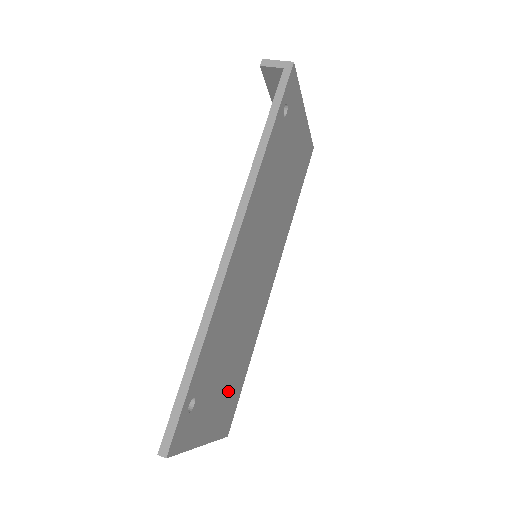
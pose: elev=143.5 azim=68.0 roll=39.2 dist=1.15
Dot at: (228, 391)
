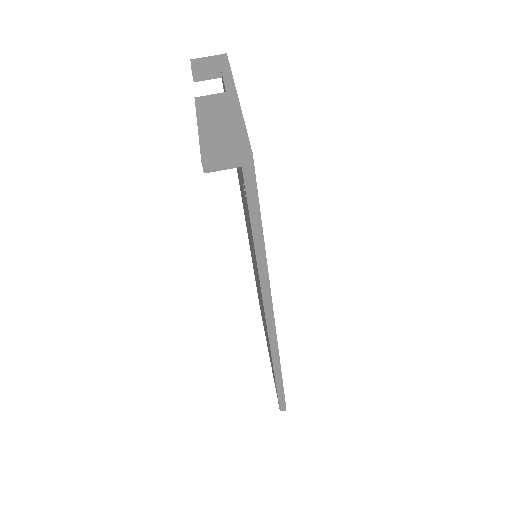
Dot at: occluded
